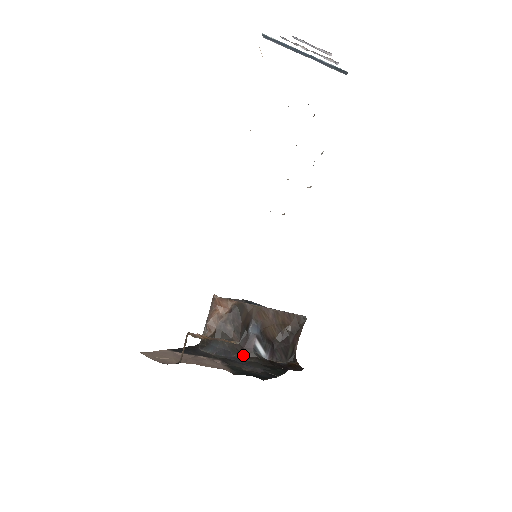
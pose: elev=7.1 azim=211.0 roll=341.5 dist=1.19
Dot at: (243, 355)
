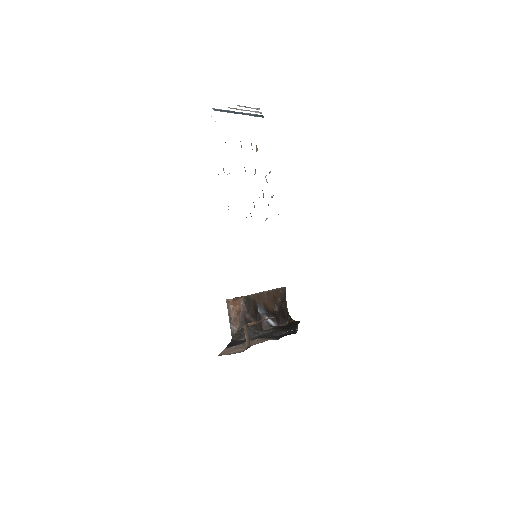
Dot at: (264, 330)
